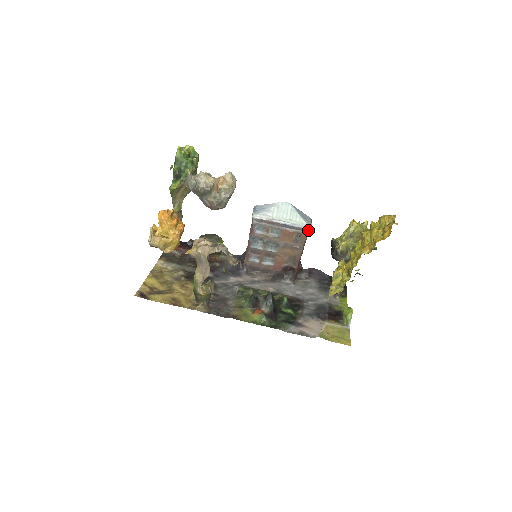
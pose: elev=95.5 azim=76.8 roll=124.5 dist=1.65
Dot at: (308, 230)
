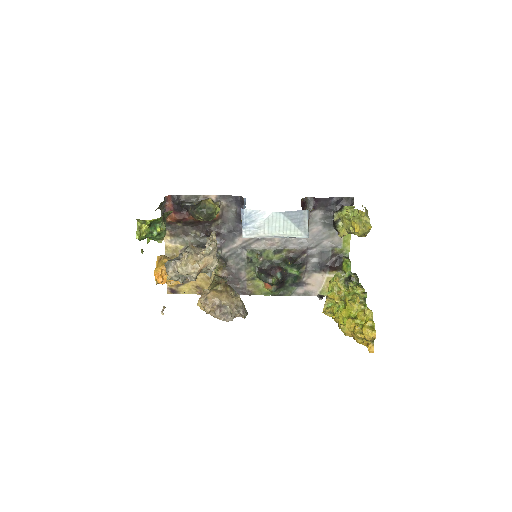
Dot at: (304, 237)
